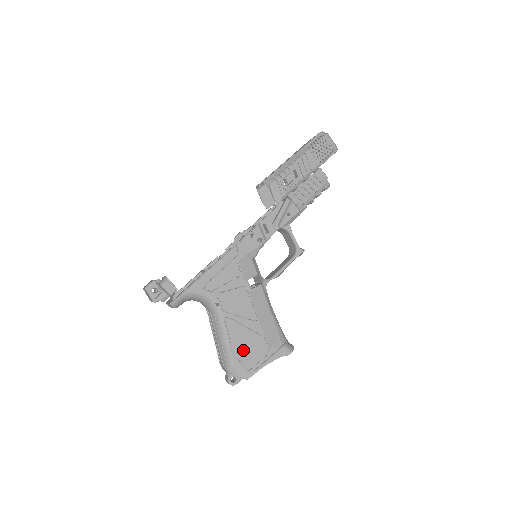
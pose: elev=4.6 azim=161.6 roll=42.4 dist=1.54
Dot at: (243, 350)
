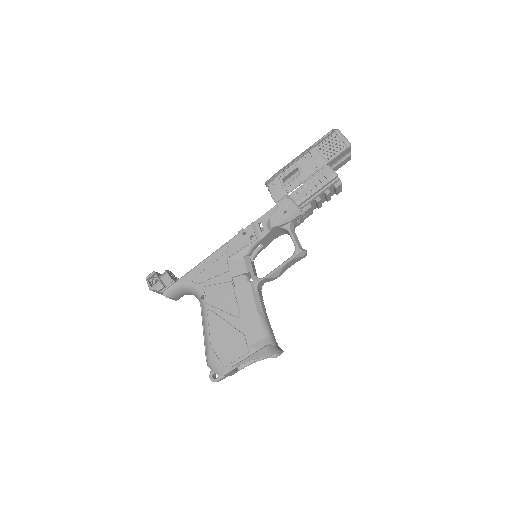
Dot at: (221, 345)
